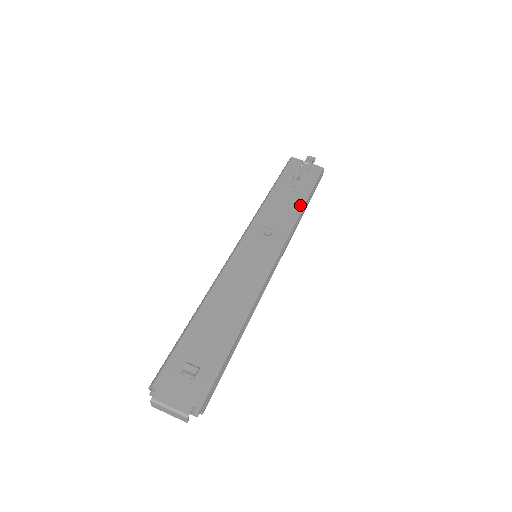
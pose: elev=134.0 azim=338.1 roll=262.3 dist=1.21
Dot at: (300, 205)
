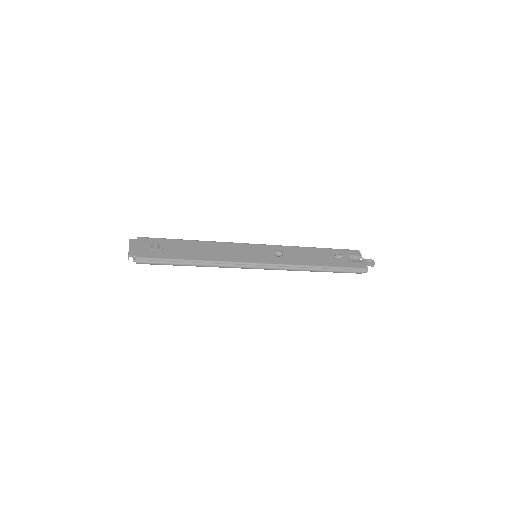
Dot at: (318, 264)
